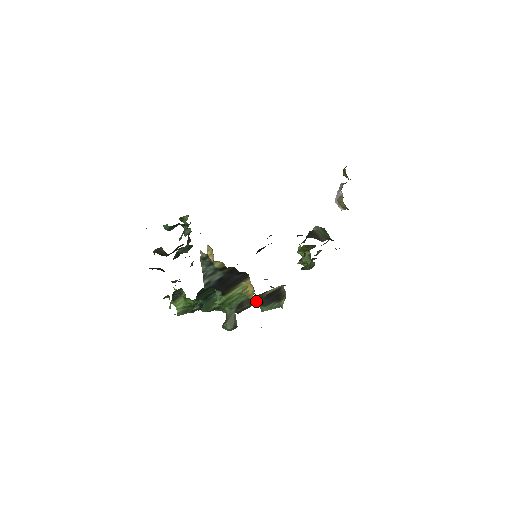
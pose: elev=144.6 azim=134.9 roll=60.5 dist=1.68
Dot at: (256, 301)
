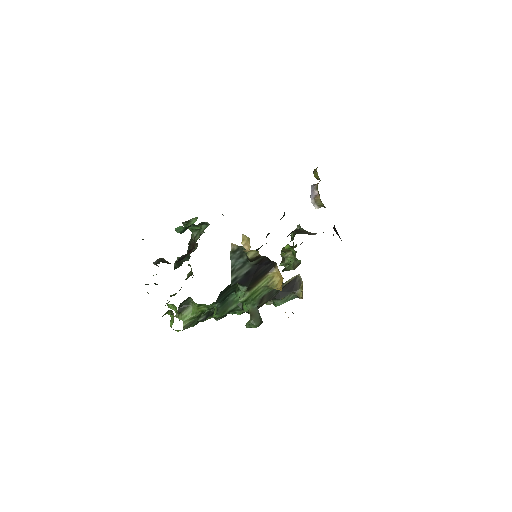
Dot at: (272, 295)
